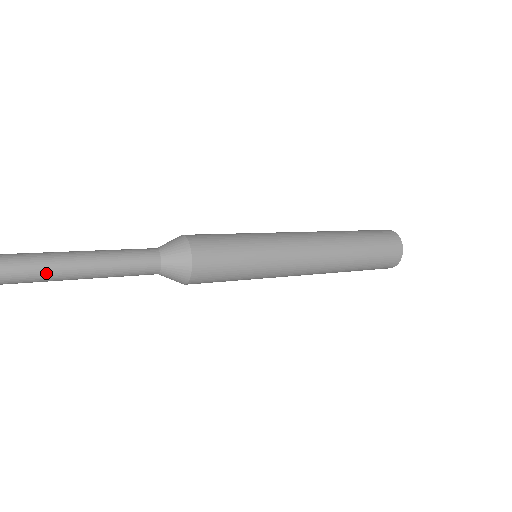
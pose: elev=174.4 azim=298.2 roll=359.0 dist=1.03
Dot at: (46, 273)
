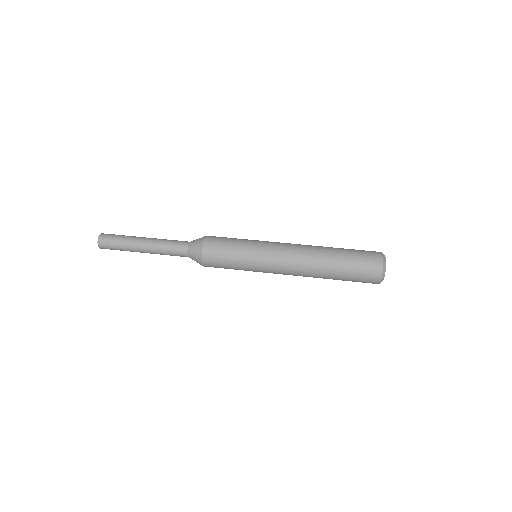
Dot at: (128, 249)
